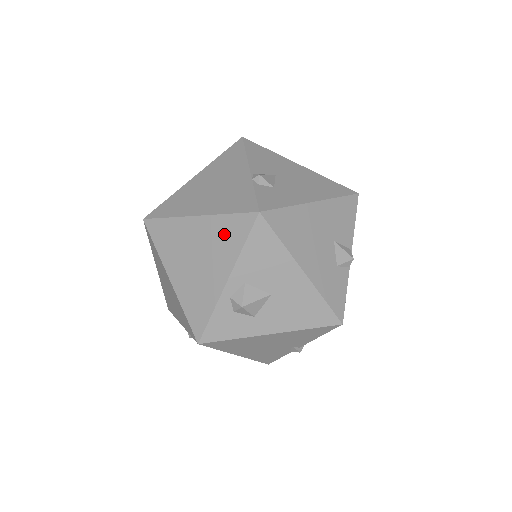
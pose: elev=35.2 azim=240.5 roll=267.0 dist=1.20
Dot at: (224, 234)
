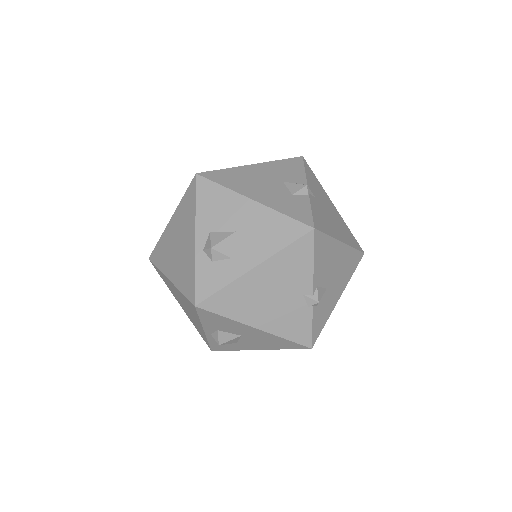
Dot at: (185, 210)
